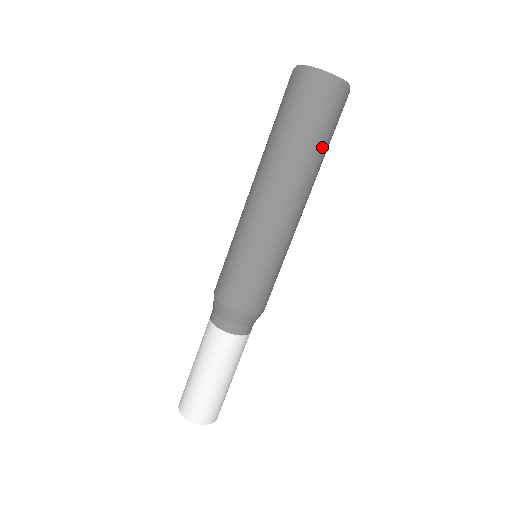
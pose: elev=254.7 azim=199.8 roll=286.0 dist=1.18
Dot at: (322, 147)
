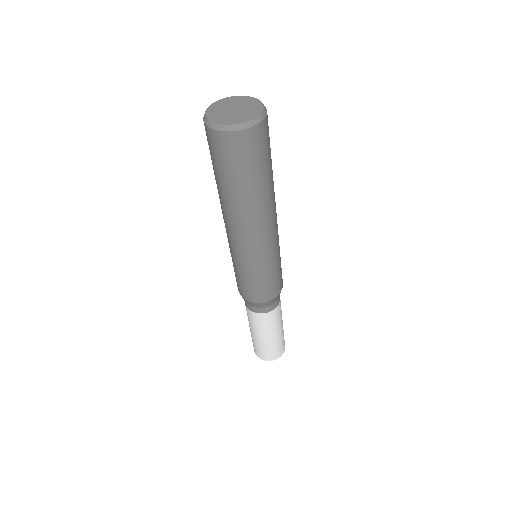
Dot at: (262, 179)
